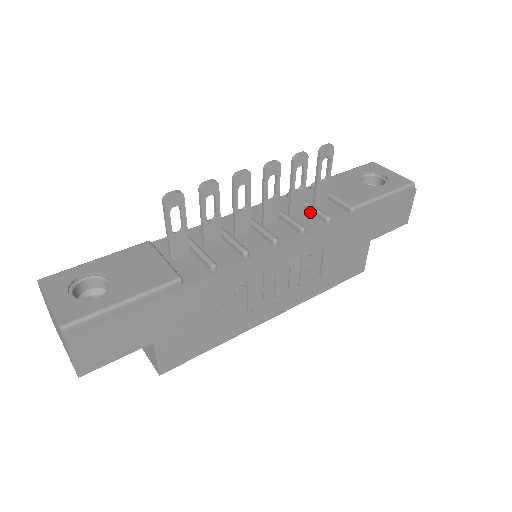
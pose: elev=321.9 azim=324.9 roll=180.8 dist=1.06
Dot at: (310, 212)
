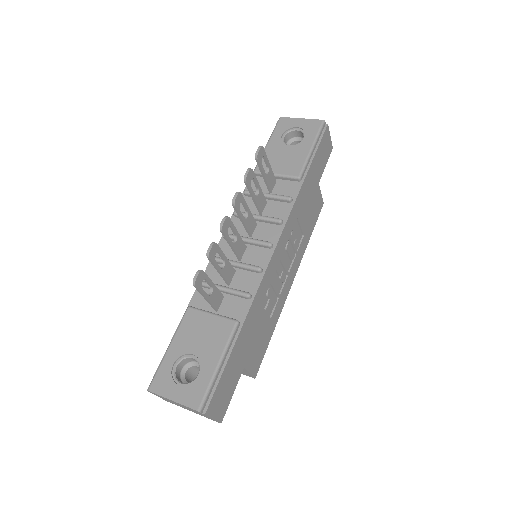
Dot at: (272, 200)
